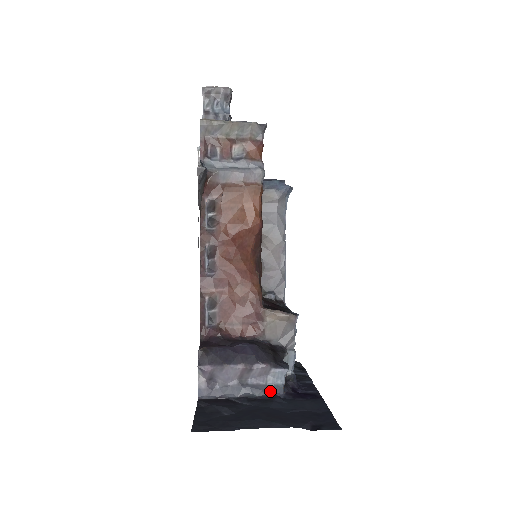
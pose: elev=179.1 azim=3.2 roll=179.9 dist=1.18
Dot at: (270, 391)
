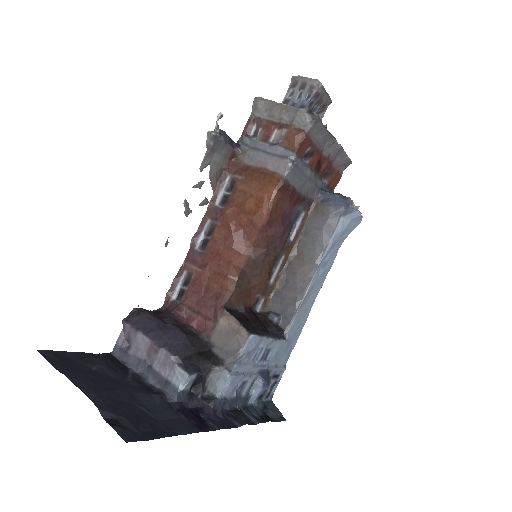
Dot at: (164, 387)
